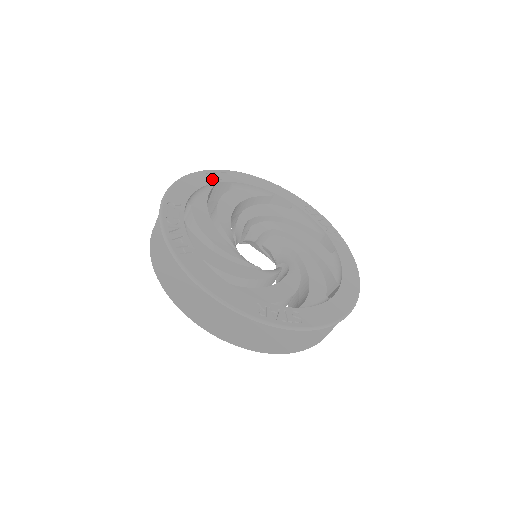
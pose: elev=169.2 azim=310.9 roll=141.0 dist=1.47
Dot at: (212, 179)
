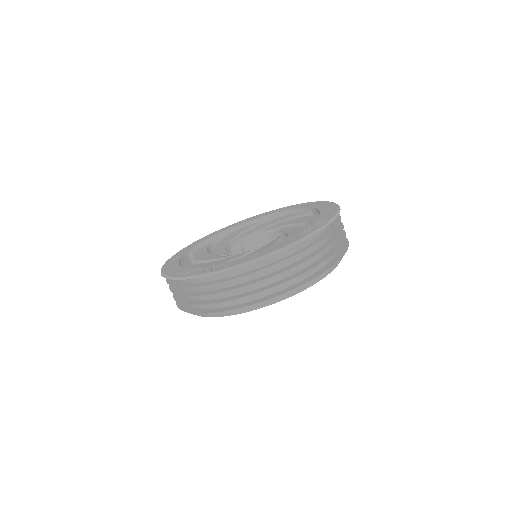
Dot at: (176, 259)
